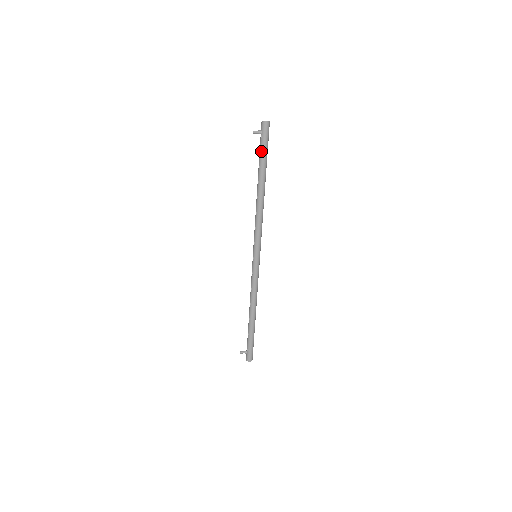
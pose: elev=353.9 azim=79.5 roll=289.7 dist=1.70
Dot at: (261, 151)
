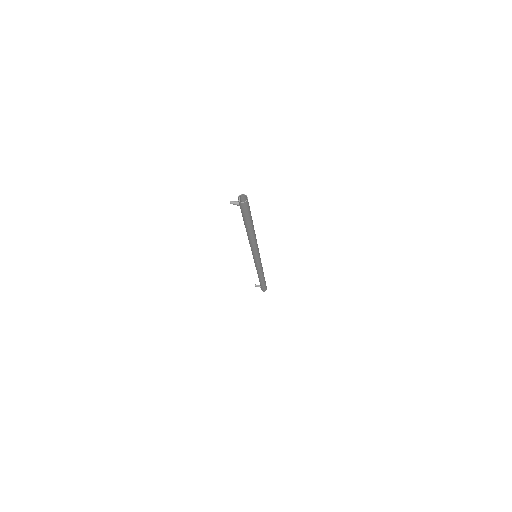
Dot at: (242, 215)
